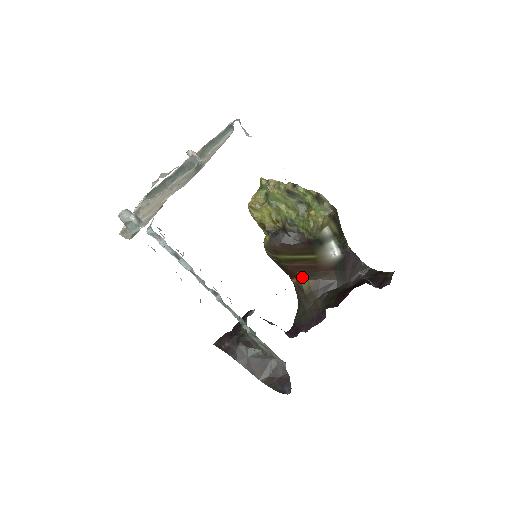
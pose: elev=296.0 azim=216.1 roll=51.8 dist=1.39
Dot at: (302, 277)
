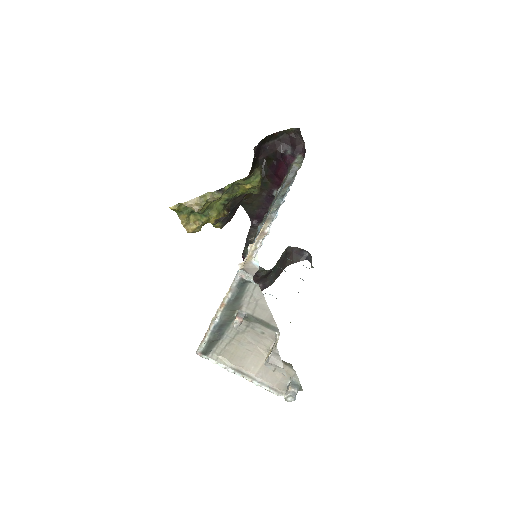
Dot at: occluded
